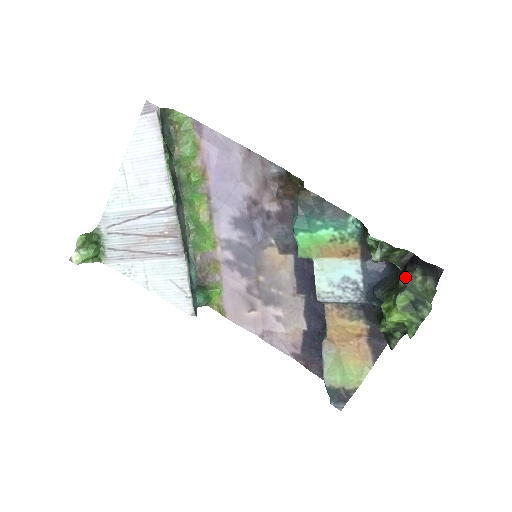
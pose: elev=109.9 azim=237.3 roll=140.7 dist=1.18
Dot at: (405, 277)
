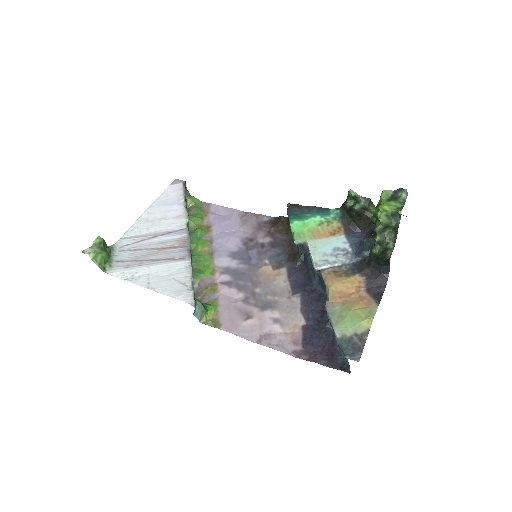
Dot at: occluded
